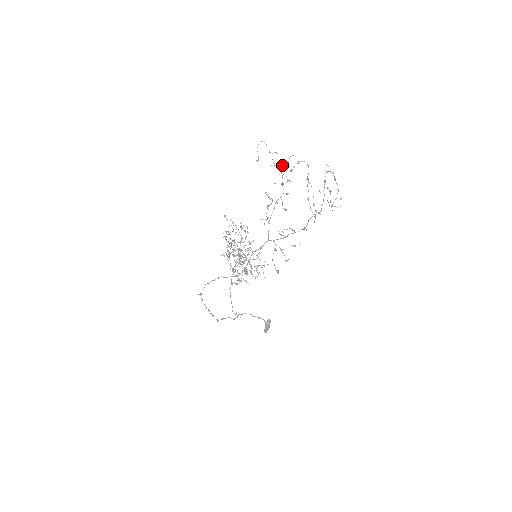
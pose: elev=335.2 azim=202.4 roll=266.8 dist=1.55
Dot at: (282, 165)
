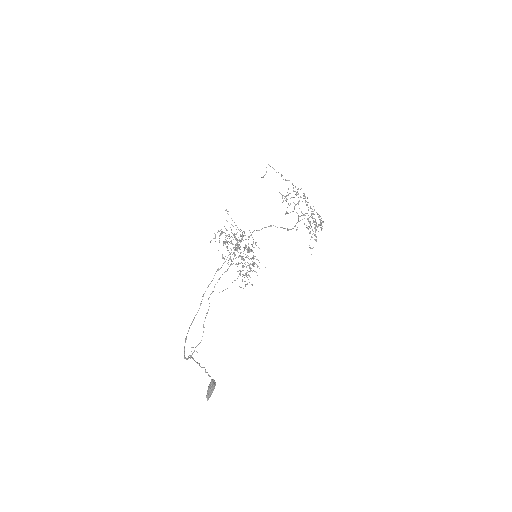
Dot at: occluded
